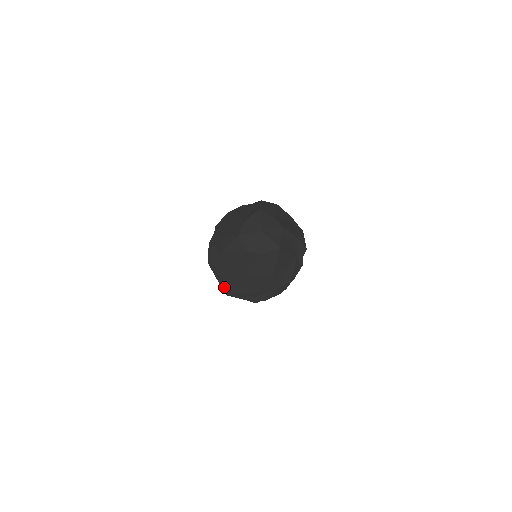
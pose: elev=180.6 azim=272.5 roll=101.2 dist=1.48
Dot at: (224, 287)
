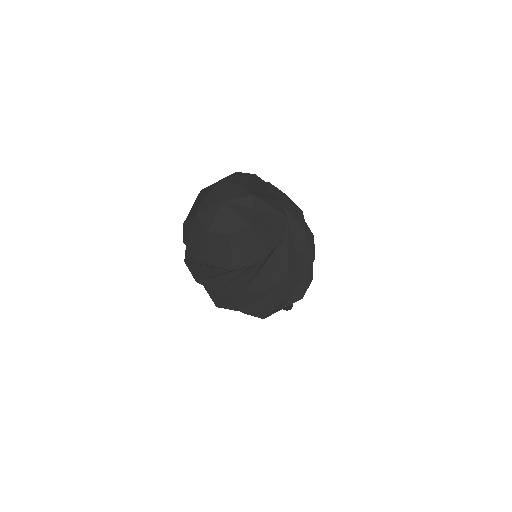
Dot at: (212, 296)
